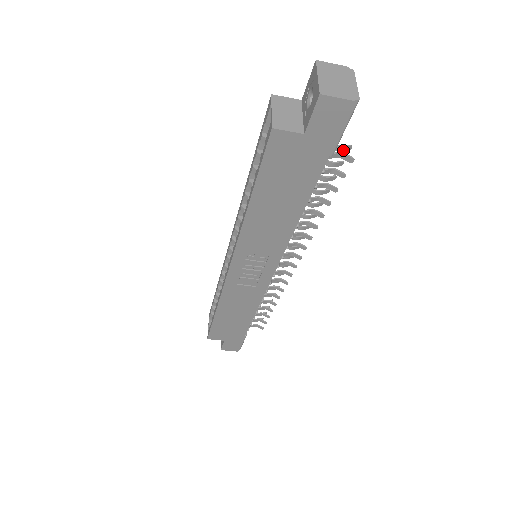
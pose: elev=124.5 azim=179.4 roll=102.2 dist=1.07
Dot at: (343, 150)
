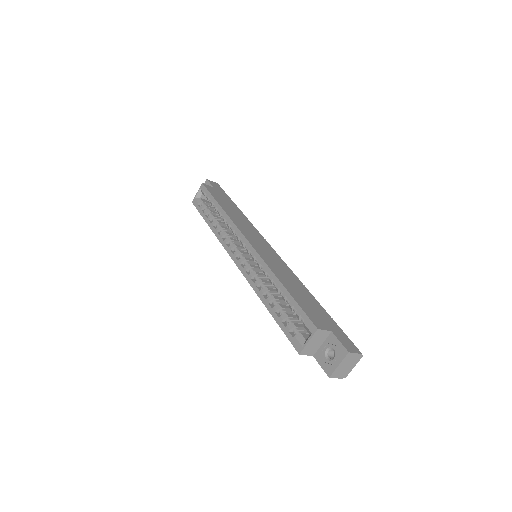
Dot at: occluded
